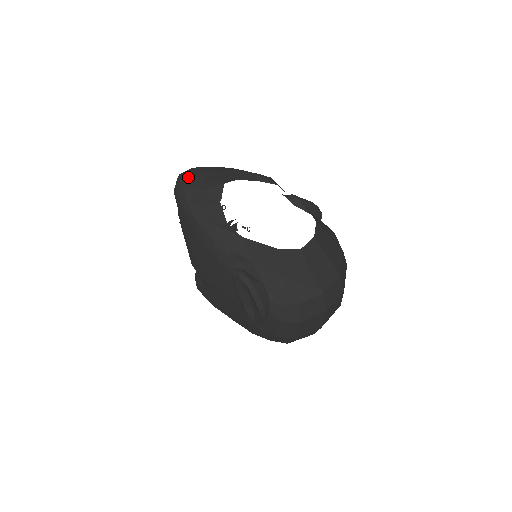
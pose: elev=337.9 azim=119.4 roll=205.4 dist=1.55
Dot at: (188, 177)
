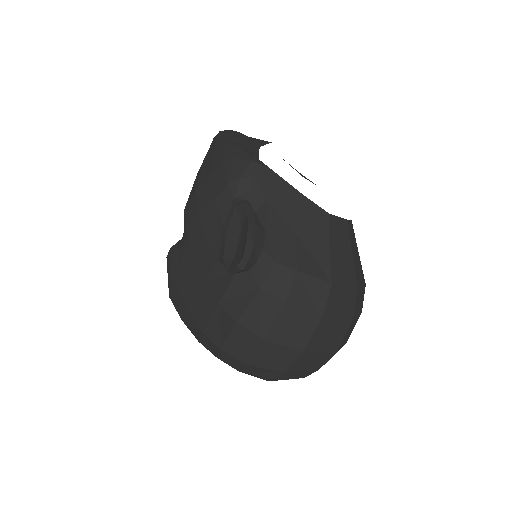
Dot at: (236, 131)
